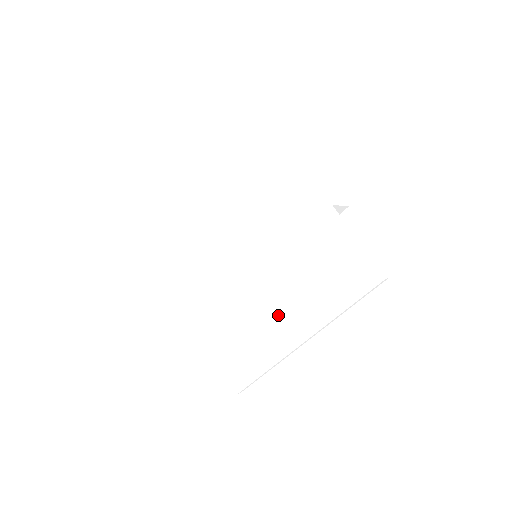
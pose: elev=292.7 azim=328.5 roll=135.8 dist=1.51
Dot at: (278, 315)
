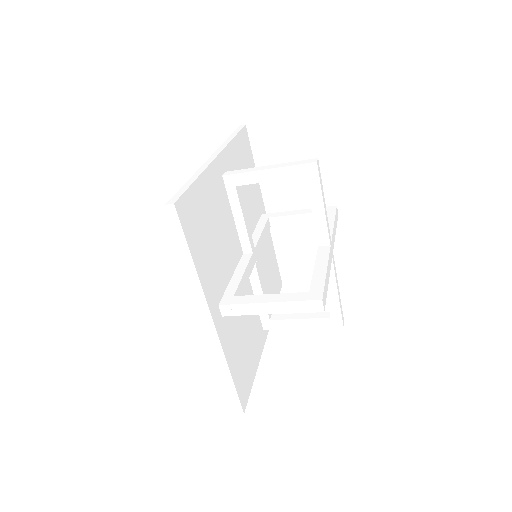
Dot at: occluded
